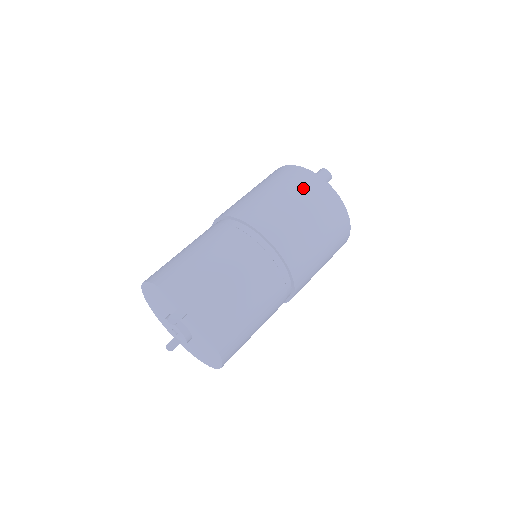
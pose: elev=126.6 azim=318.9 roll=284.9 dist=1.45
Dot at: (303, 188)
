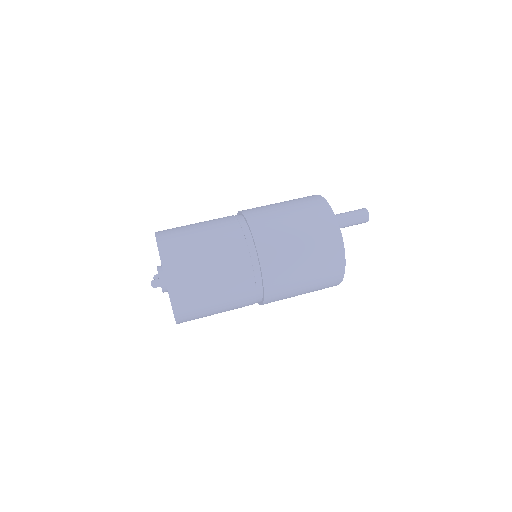
Dot at: (320, 237)
